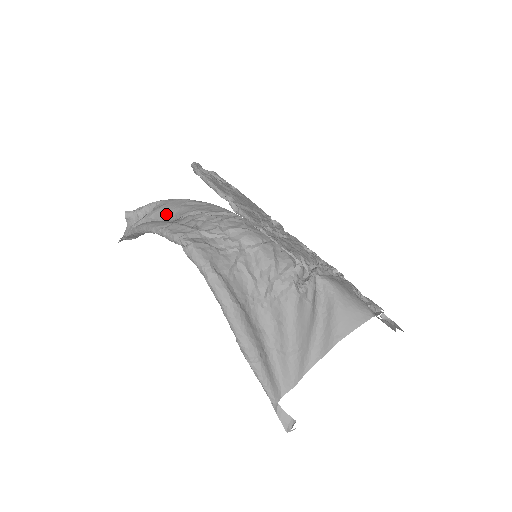
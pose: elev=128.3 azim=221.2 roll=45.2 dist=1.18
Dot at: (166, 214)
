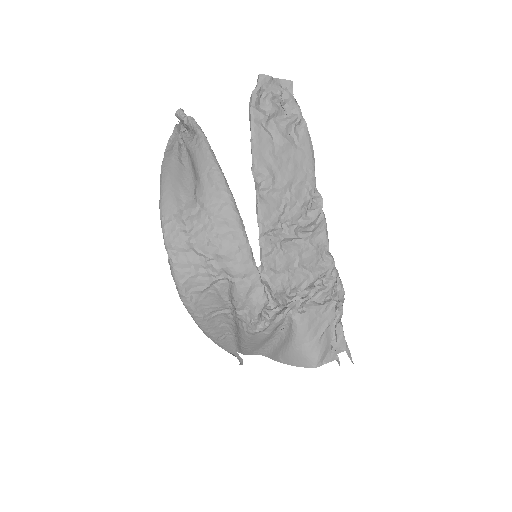
Dot at: (194, 166)
